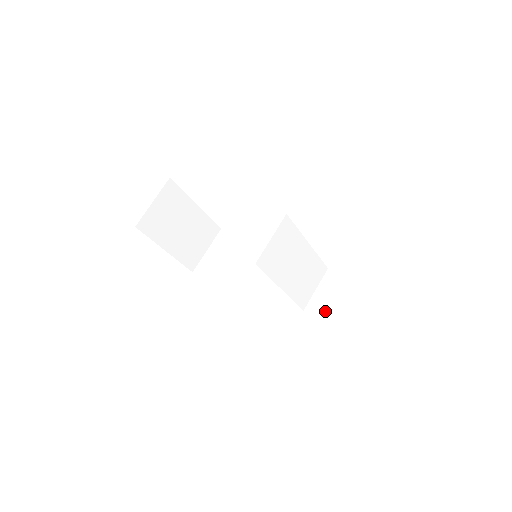
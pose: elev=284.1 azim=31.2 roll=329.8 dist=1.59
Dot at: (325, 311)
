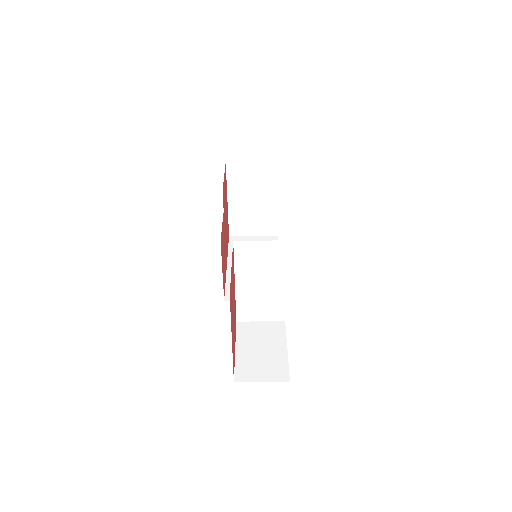
Dot at: (245, 336)
